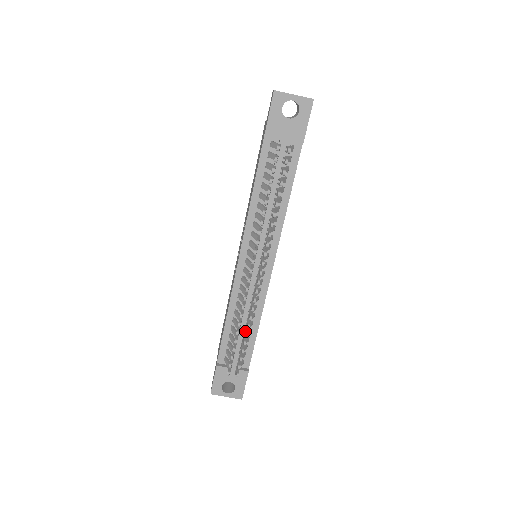
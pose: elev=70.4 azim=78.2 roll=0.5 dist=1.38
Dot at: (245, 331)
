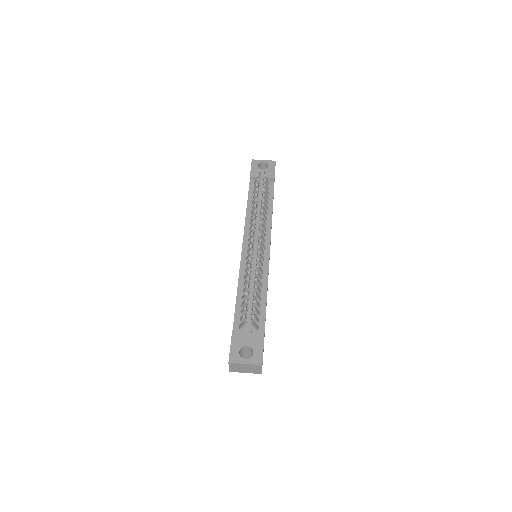
Dot at: (255, 279)
